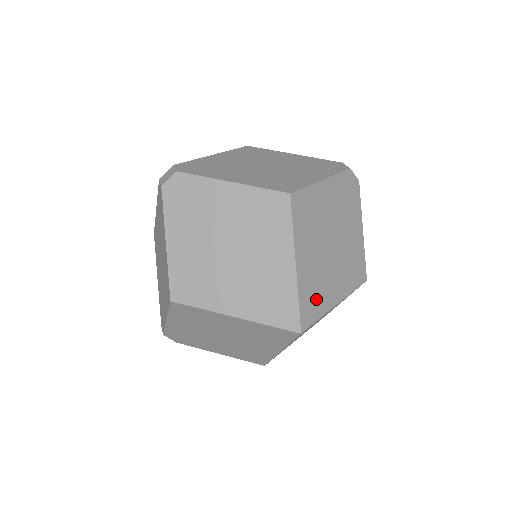
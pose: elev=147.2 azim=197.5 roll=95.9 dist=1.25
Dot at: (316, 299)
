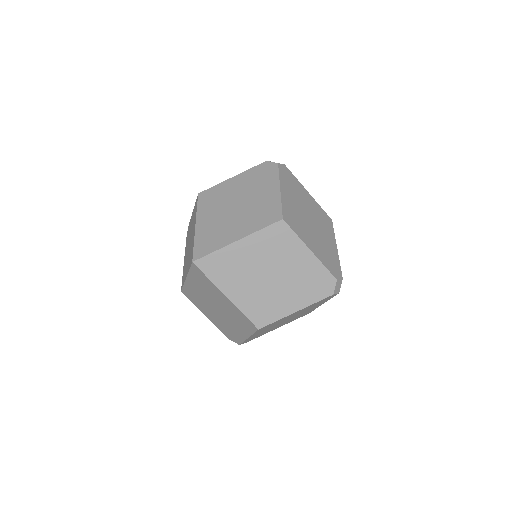
Dot at: (221, 271)
